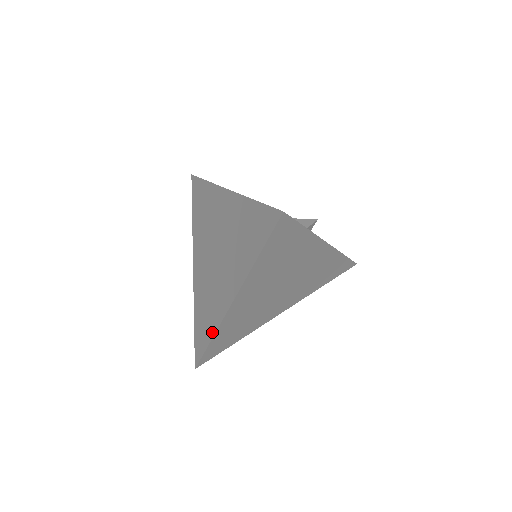
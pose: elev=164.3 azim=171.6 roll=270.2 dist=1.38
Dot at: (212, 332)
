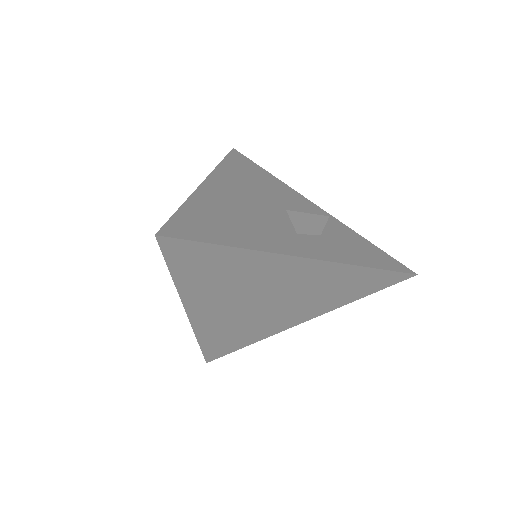
Dot at: occluded
